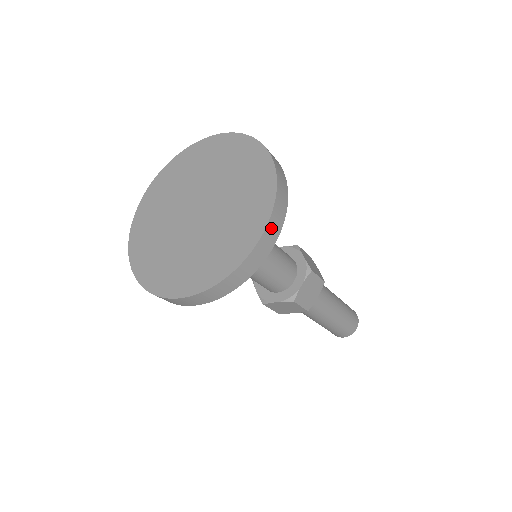
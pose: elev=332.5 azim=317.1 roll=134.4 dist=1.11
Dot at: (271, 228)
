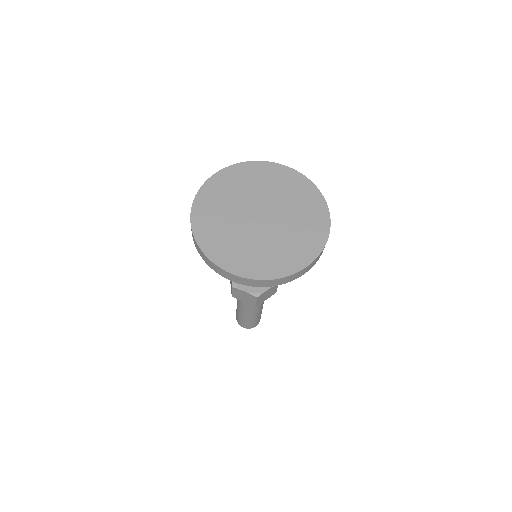
Dot at: (325, 205)
